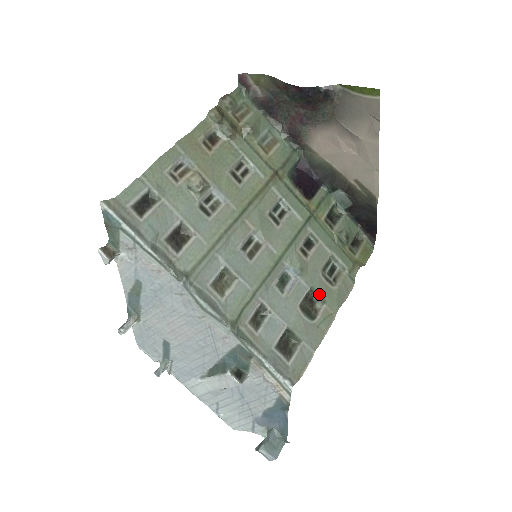
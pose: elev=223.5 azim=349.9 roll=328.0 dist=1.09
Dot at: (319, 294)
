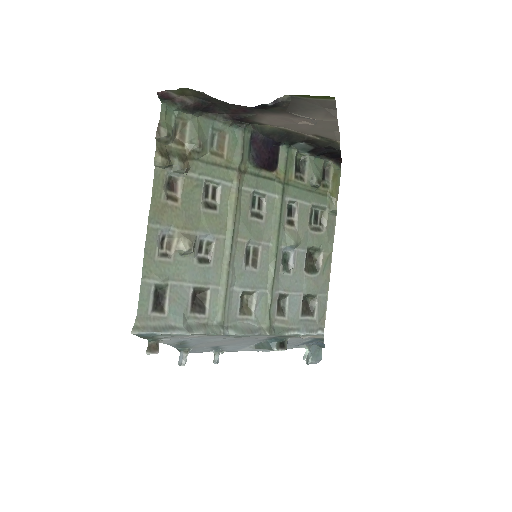
Dot at: (314, 248)
